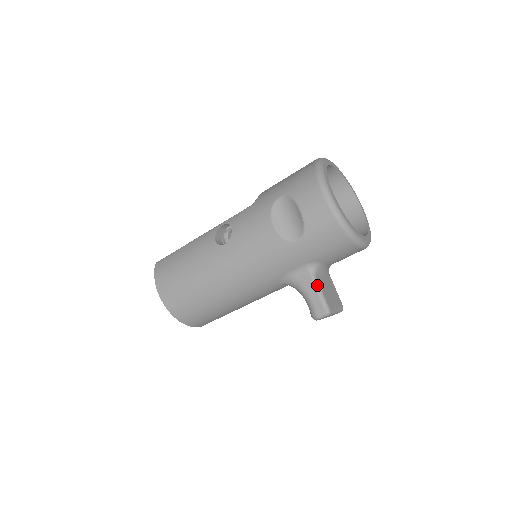
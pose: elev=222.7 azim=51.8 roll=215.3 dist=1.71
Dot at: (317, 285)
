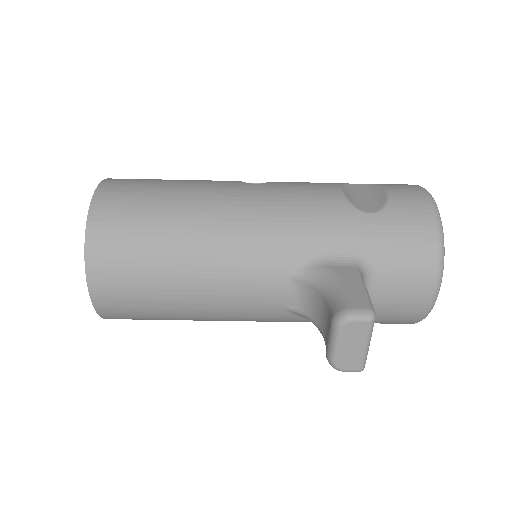
Dot at: (364, 282)
